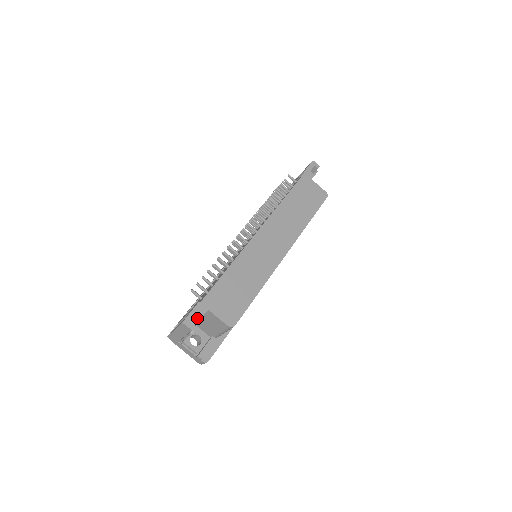
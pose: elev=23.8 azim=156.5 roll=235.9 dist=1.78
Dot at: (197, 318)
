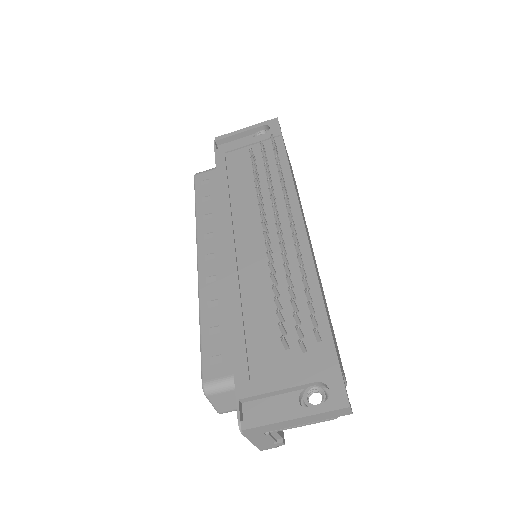
Dot at: (323, 387)
